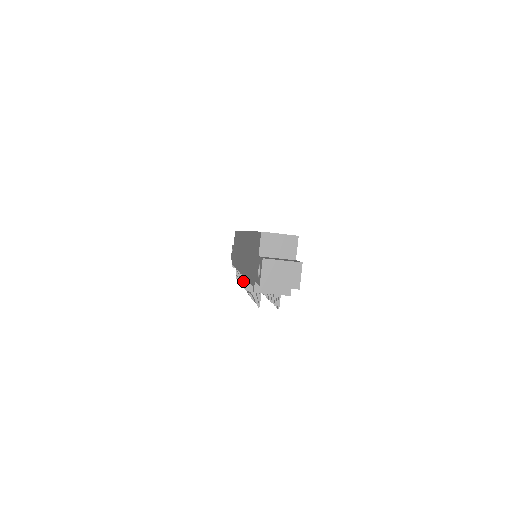
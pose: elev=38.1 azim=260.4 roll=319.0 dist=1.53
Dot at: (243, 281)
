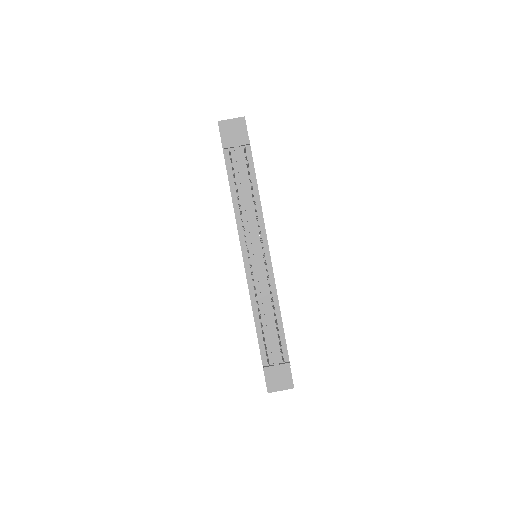
Dot at: occluded
